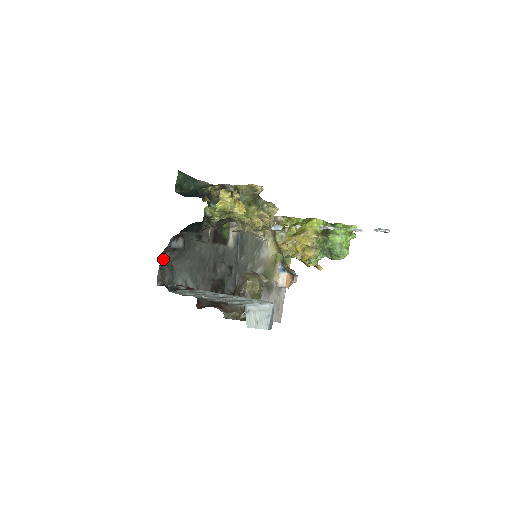
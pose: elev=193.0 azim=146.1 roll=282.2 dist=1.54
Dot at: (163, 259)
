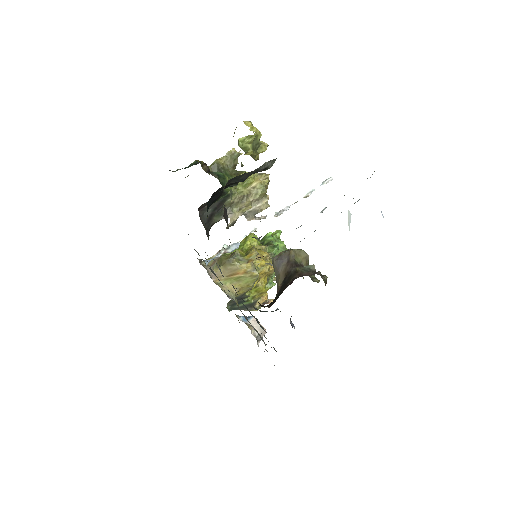
Dot at: occluded
